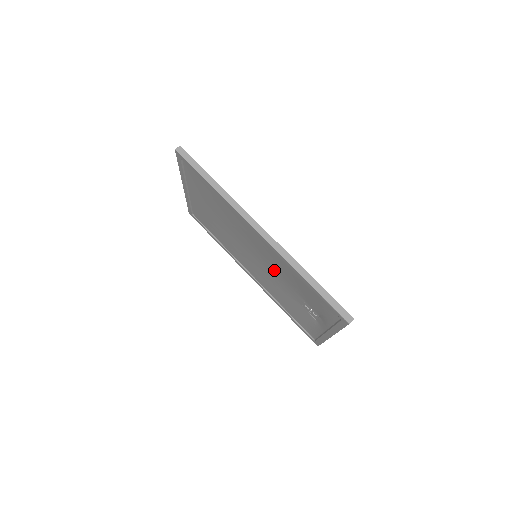
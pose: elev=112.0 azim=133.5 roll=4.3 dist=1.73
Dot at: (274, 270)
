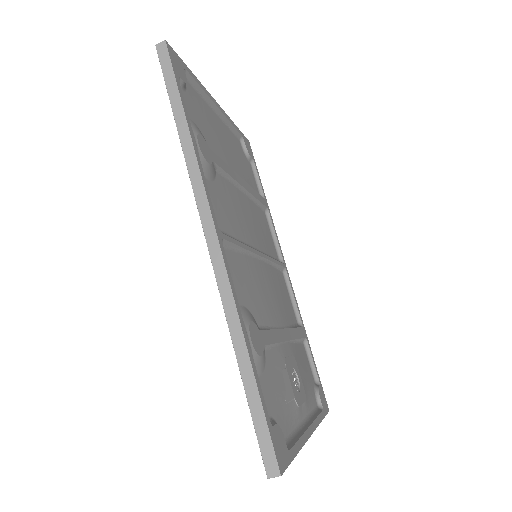
Dot at: occluded
